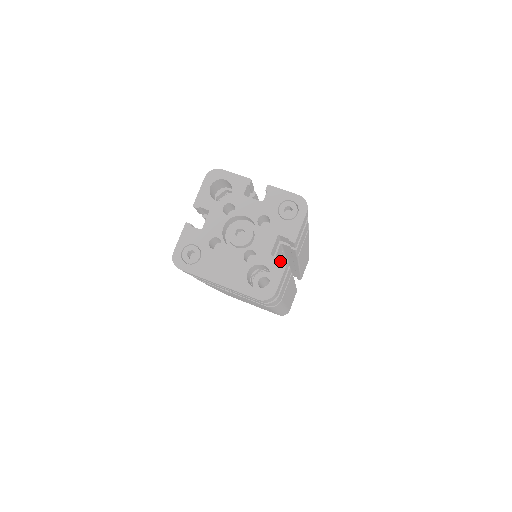
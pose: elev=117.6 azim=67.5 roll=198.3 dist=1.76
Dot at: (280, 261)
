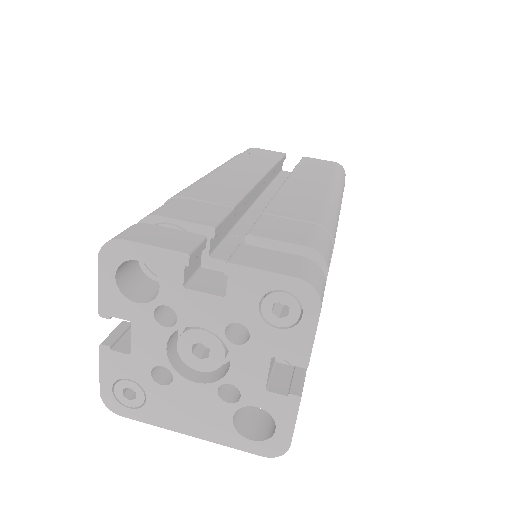
Dot at: (286, 400)
